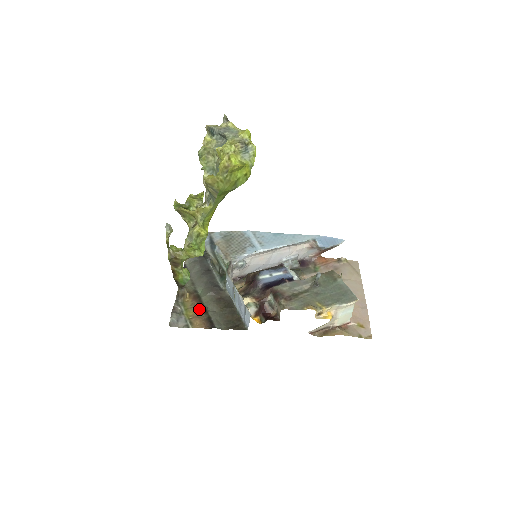
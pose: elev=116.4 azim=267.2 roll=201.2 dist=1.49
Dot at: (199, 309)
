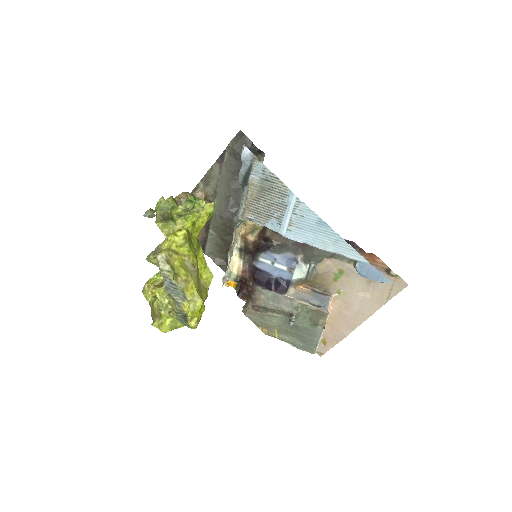
Dot at: occluded
